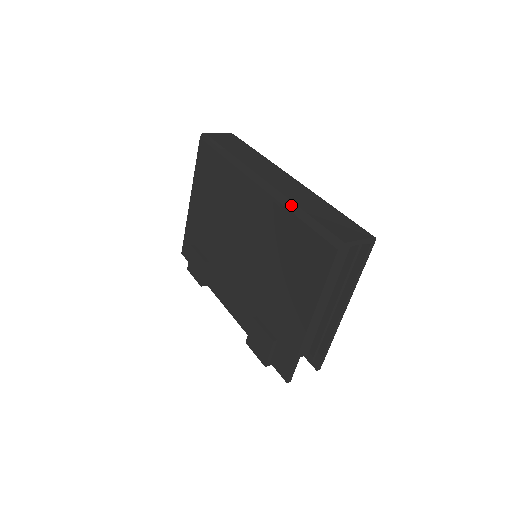
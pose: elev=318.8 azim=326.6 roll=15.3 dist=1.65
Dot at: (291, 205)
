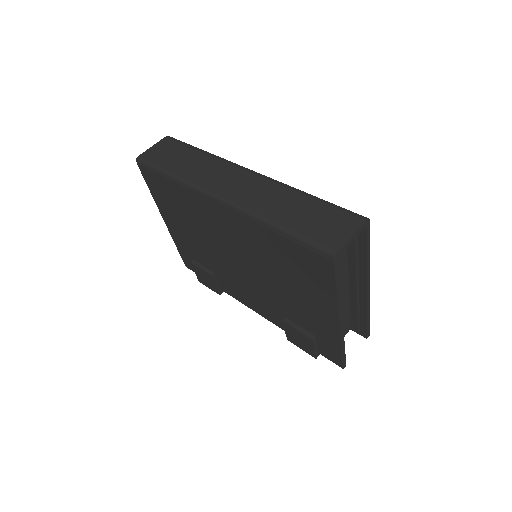
Dot at: (263, 222)
